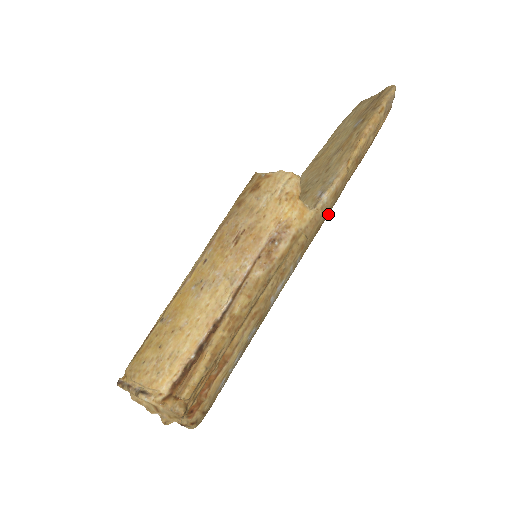
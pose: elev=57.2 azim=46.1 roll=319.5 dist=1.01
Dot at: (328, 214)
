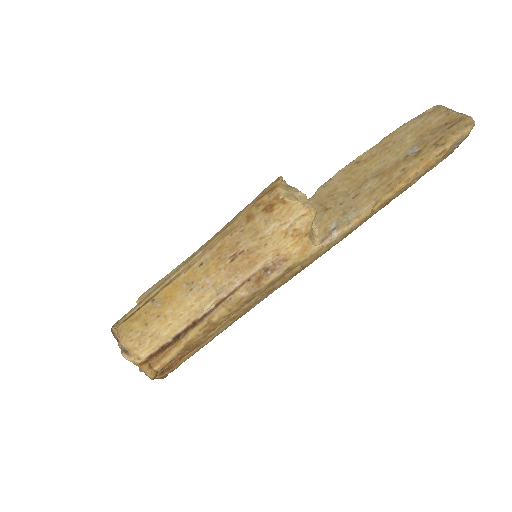
Dot at: occluded
